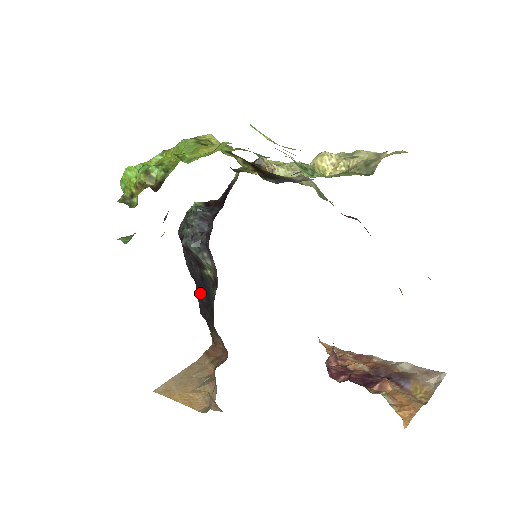
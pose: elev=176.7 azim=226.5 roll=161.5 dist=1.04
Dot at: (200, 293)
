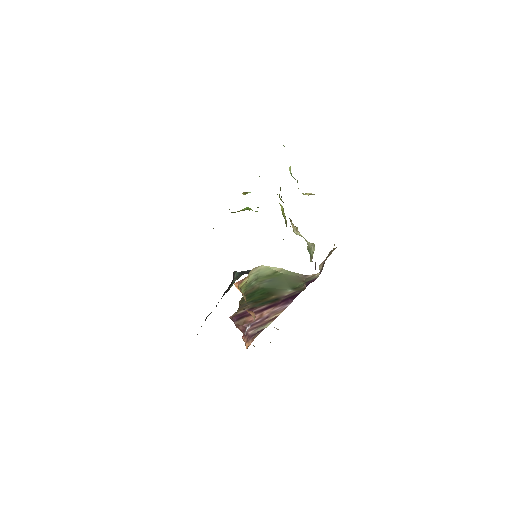
Dot at: occluded
